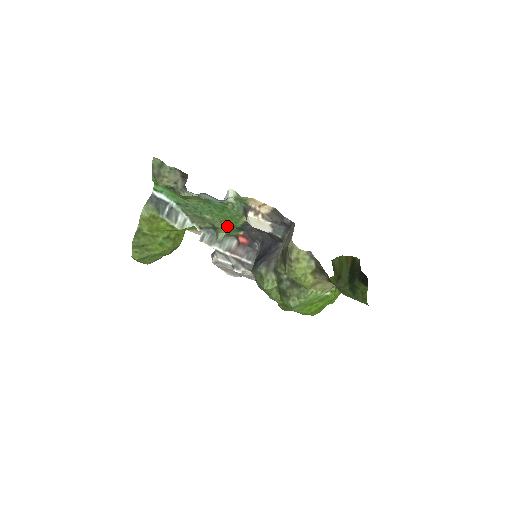
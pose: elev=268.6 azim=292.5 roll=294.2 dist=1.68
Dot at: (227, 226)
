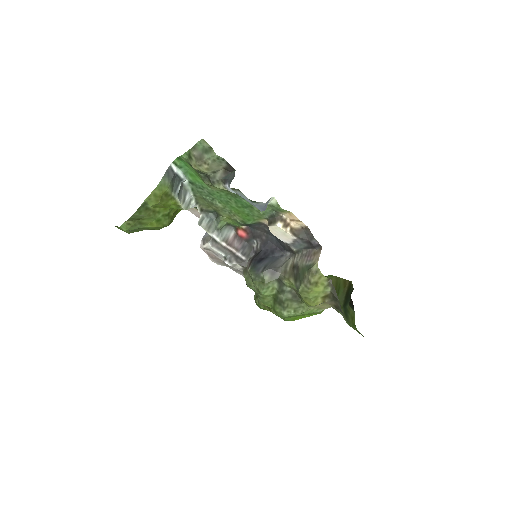
Dot at: (235, 218)
